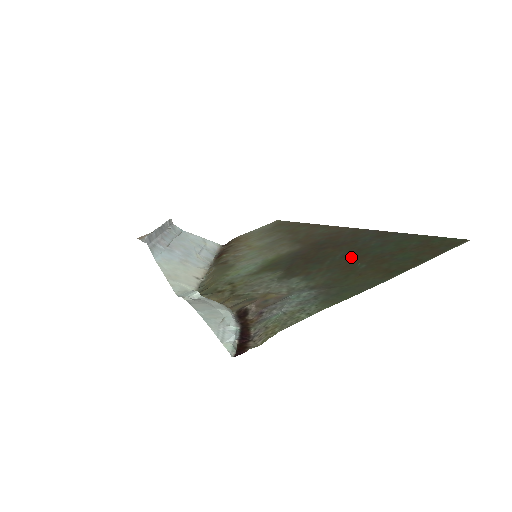
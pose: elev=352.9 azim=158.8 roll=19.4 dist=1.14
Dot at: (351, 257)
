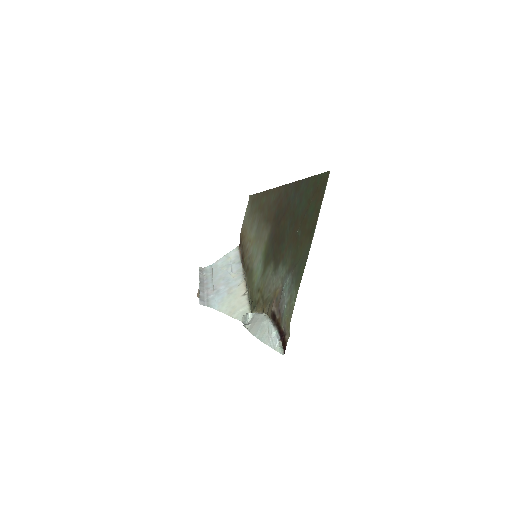
Dot at: (293, 226)
